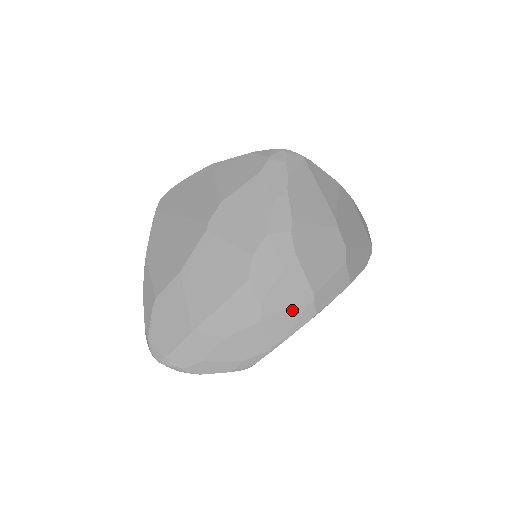
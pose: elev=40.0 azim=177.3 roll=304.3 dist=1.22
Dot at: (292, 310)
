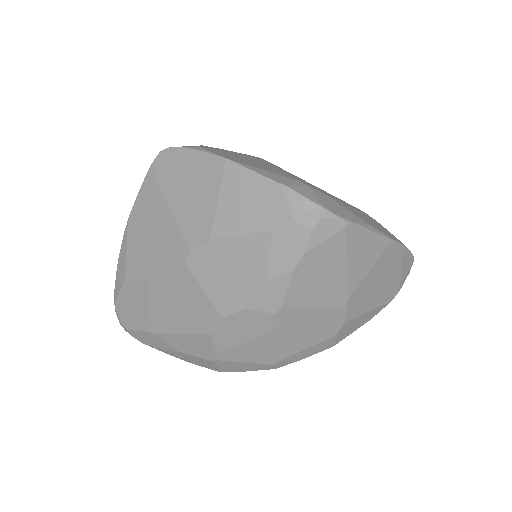
Dot at: (249, 363)
